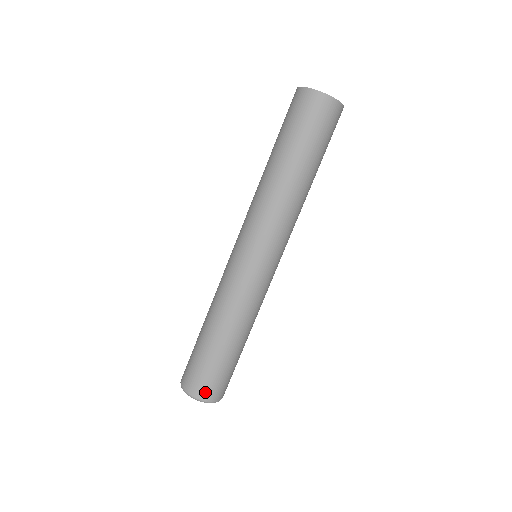
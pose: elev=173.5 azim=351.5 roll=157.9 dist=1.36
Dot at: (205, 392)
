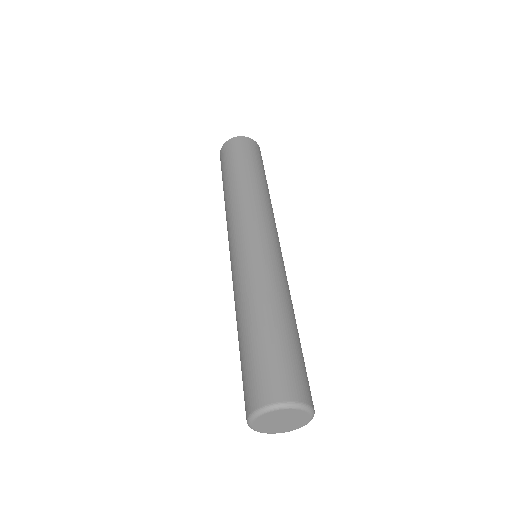
Dot at: (278, 389)
